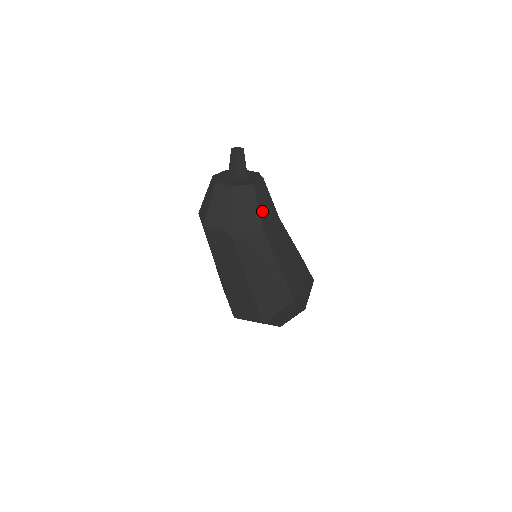
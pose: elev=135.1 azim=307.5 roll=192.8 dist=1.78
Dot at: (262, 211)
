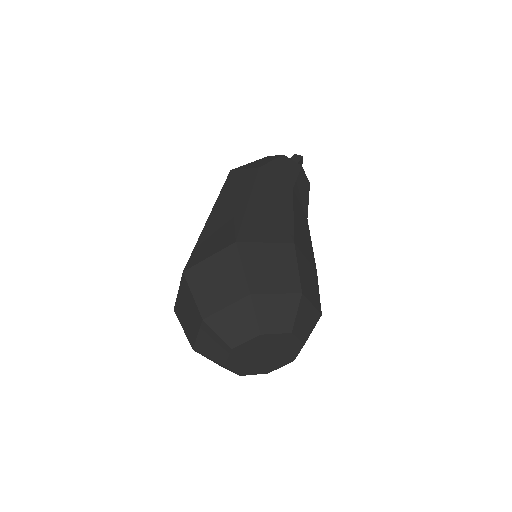
Dot at: (274, 166)
